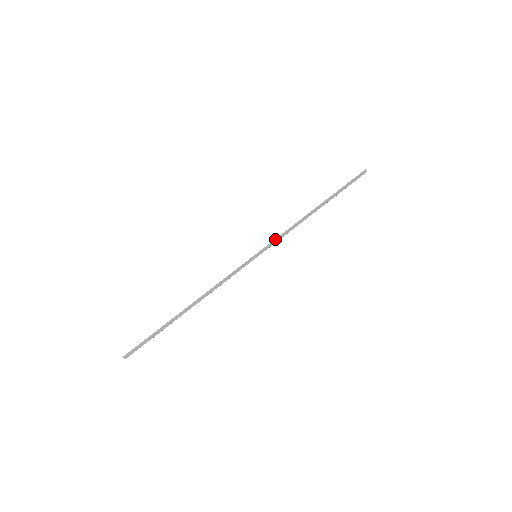
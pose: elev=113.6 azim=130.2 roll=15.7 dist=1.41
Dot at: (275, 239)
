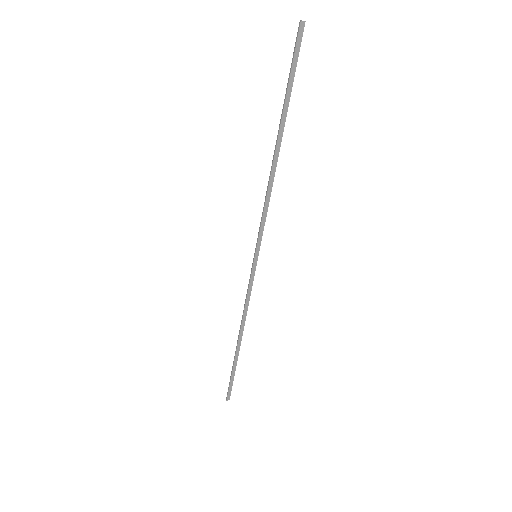
Dot at: (260, 226)
